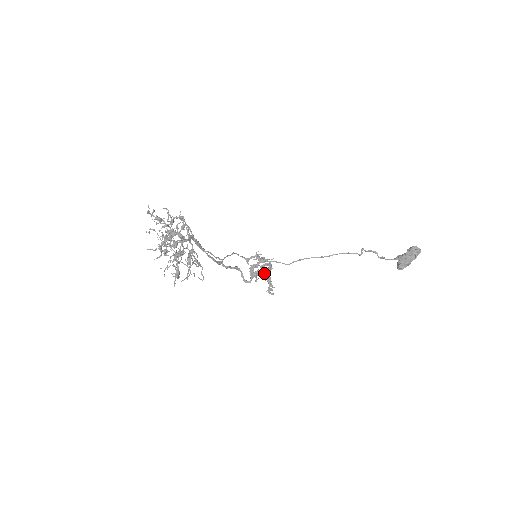
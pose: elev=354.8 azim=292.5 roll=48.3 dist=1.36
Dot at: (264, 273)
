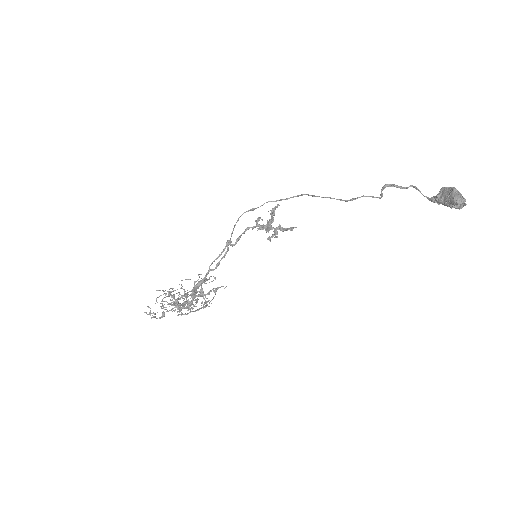
Dot at: (277, 206)
